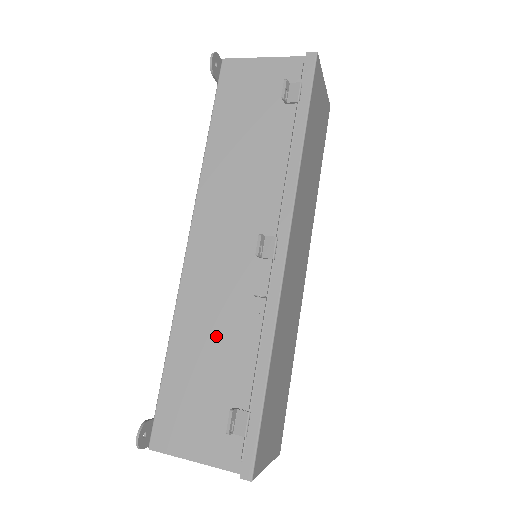
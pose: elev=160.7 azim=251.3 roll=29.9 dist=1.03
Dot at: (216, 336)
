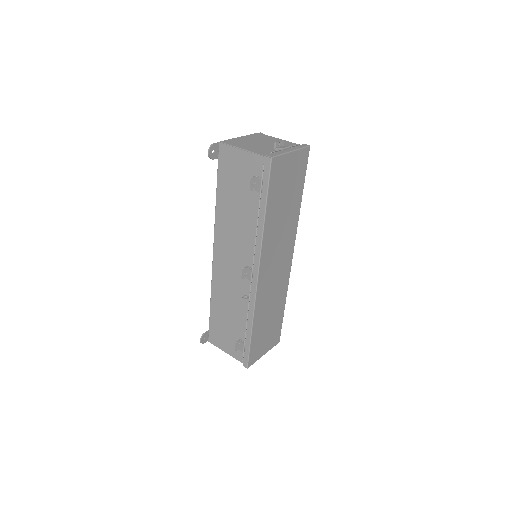
Dot at: (230, 306)
